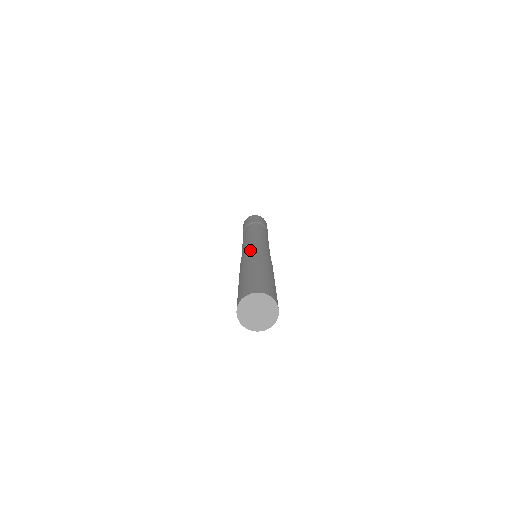
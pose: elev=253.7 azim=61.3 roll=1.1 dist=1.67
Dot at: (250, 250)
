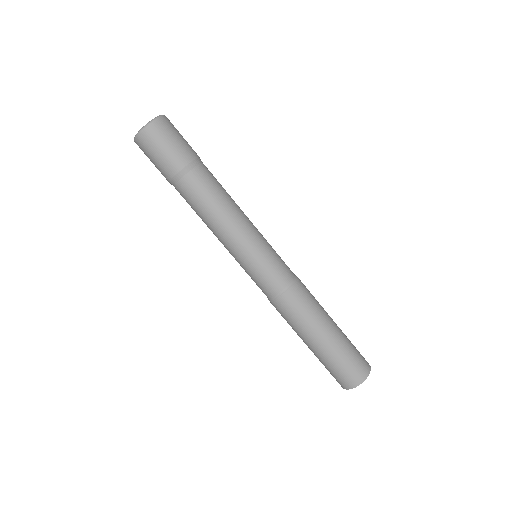
Dot at: (269, 290)
